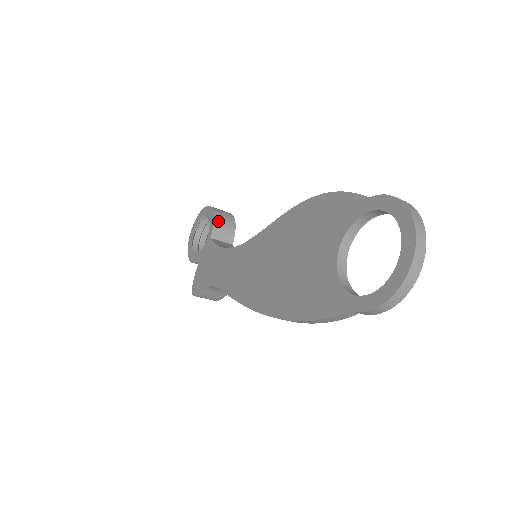
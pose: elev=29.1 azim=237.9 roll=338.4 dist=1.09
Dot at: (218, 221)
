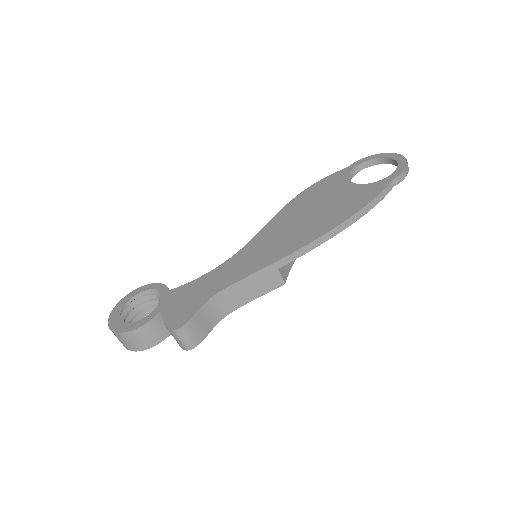
Dot at: occluded
